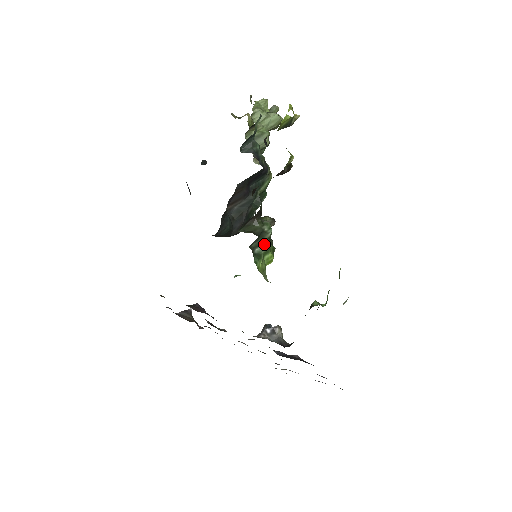
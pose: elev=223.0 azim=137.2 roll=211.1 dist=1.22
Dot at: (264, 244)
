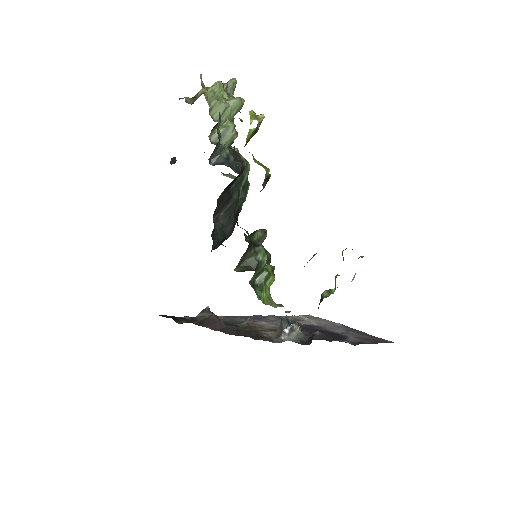
Dot at: (263, 272)
